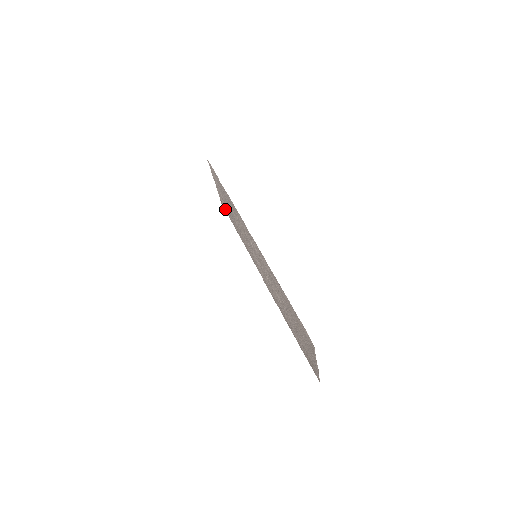
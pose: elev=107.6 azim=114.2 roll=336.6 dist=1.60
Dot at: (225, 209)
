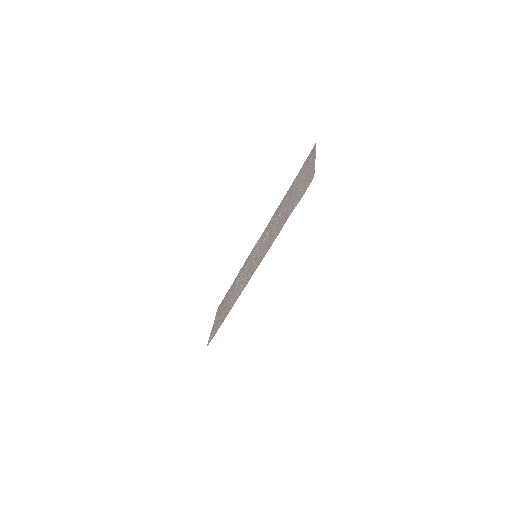
Dot at: (307, 160)
